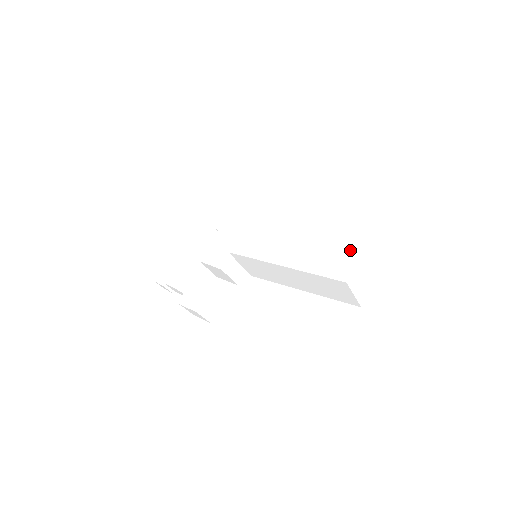
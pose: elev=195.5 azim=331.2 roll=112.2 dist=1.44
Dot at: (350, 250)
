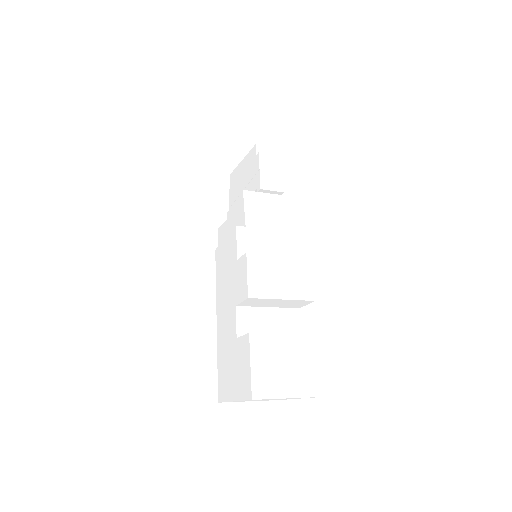
Dot at: (229, 389)
